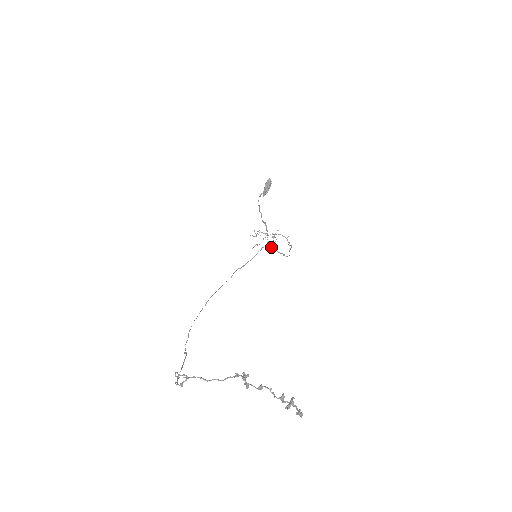
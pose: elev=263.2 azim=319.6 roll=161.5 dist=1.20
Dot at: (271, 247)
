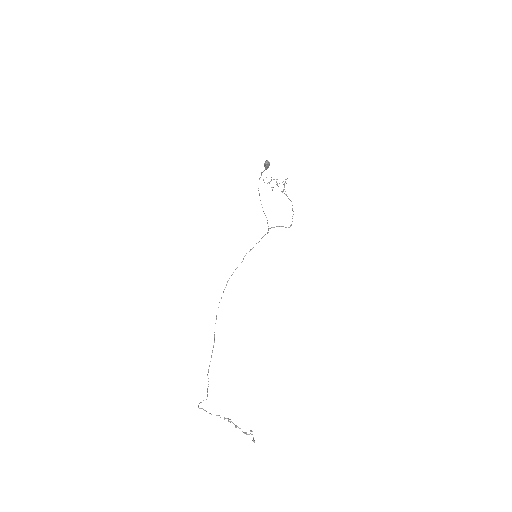
Dot at: occluded
